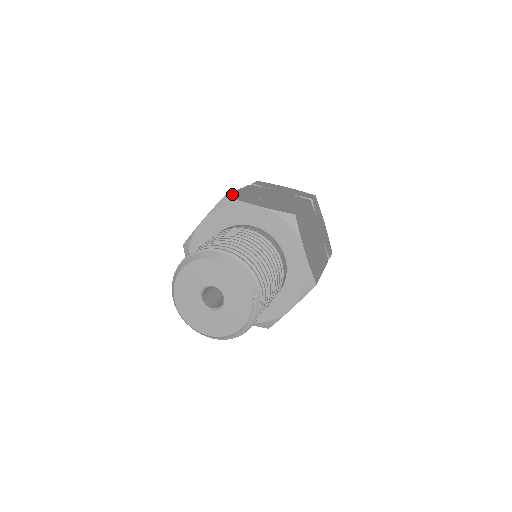
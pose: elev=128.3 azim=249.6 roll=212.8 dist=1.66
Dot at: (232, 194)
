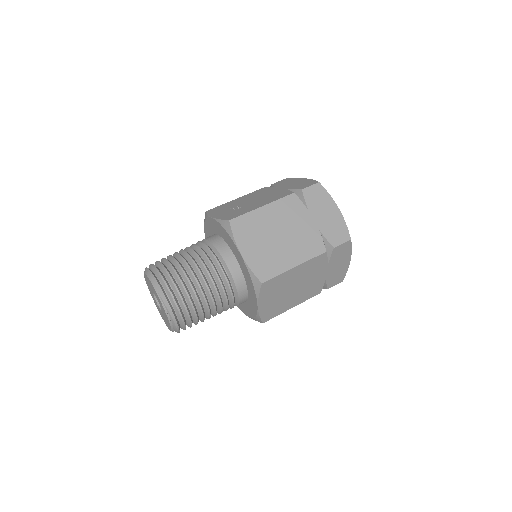
Dot at: (216, 207)
